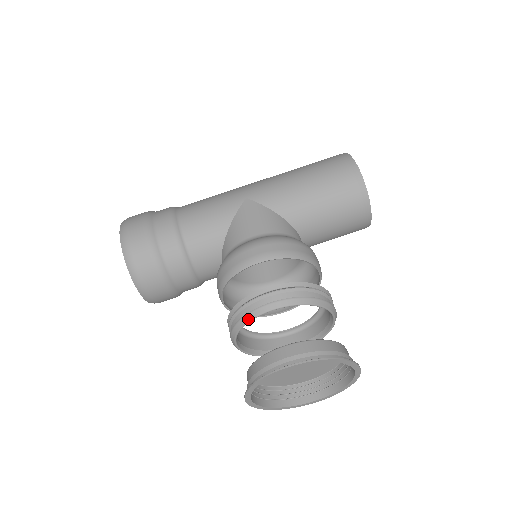
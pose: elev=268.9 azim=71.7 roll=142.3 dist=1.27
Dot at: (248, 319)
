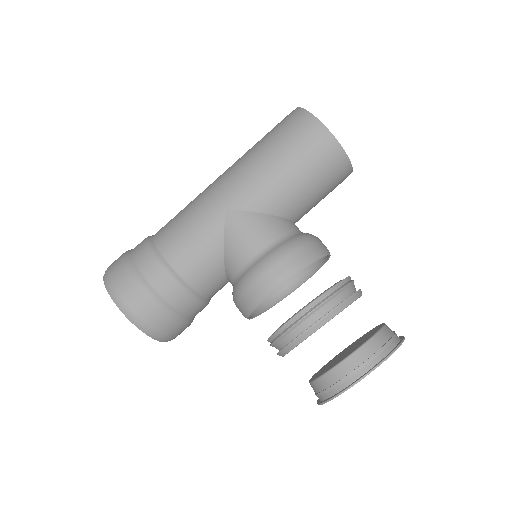
Dot at: (296, 345)
